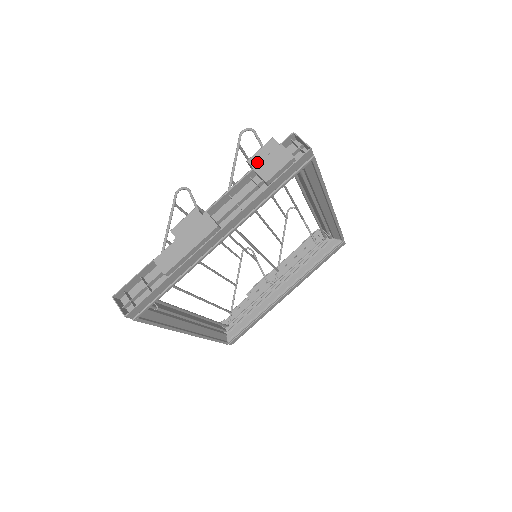
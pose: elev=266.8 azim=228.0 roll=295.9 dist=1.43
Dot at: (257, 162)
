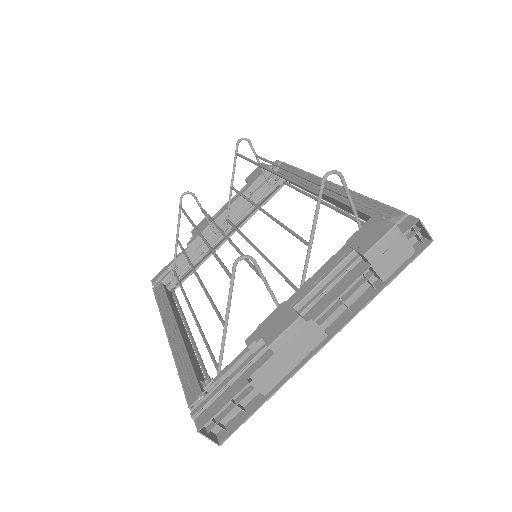
Dot at: (376, 257)
